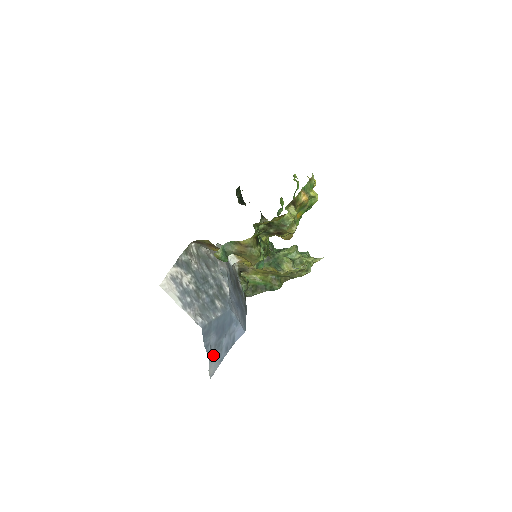
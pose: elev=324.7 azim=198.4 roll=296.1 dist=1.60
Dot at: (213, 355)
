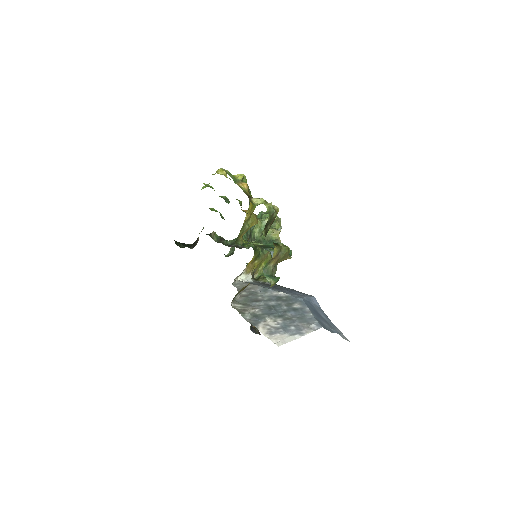
Dot at: occluded
